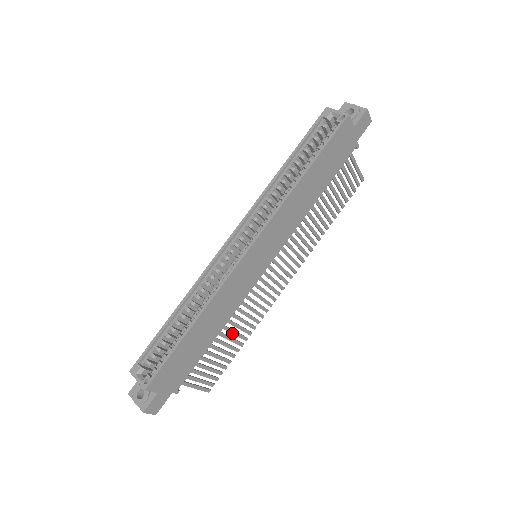
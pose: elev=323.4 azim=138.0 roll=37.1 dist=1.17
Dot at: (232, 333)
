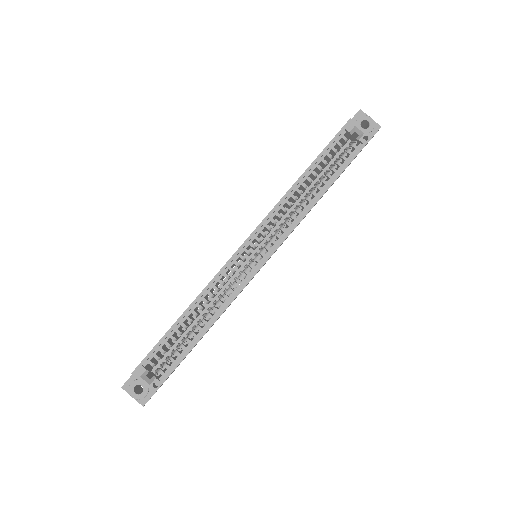
Dot at: occluded
